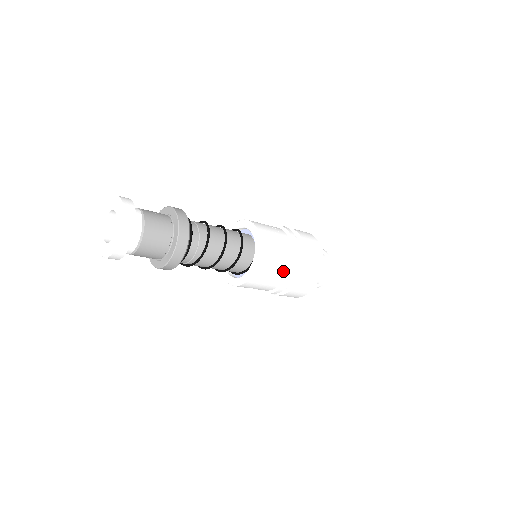
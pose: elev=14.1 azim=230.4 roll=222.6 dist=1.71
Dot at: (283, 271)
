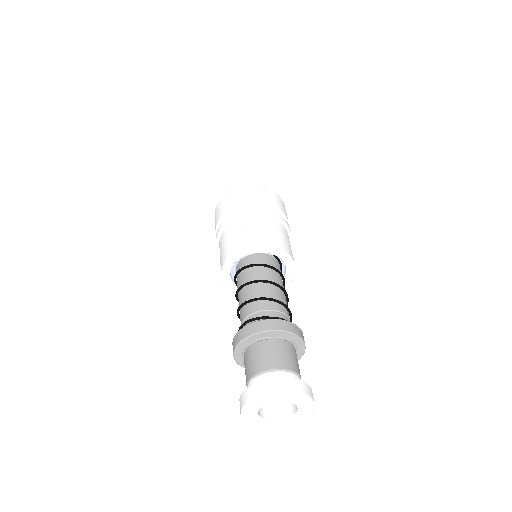
Dot at: (288, 236)
